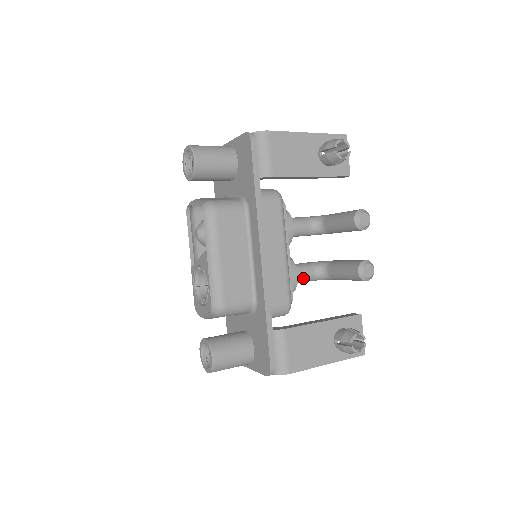
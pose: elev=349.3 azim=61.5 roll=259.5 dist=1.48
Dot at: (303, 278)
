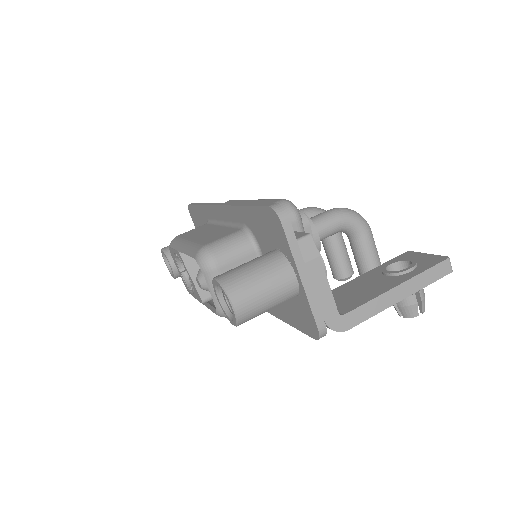
Dot at: occluded
